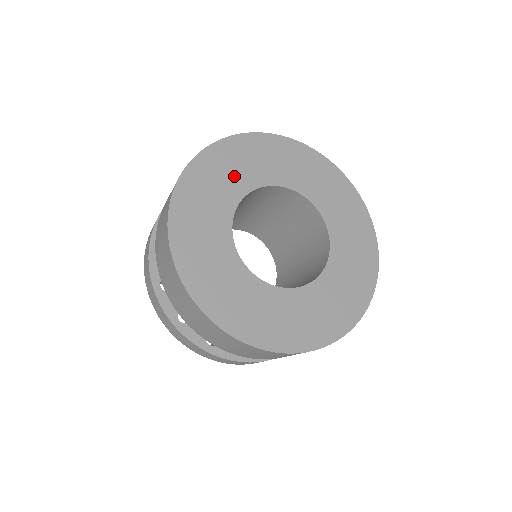
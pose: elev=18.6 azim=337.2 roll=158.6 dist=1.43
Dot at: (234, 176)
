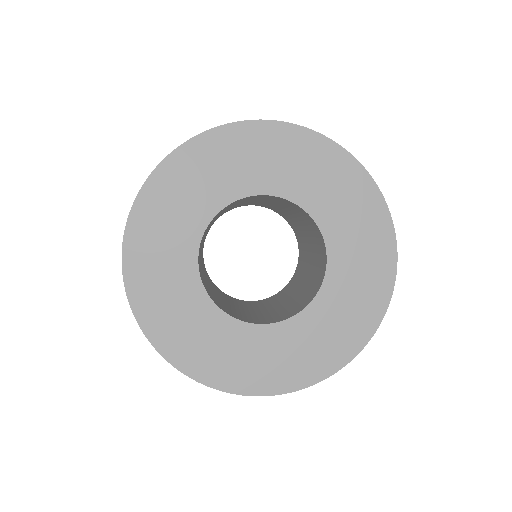
Dot at: (195, 197)
